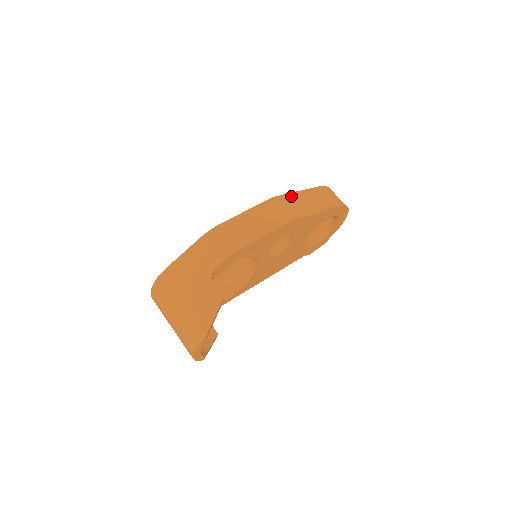
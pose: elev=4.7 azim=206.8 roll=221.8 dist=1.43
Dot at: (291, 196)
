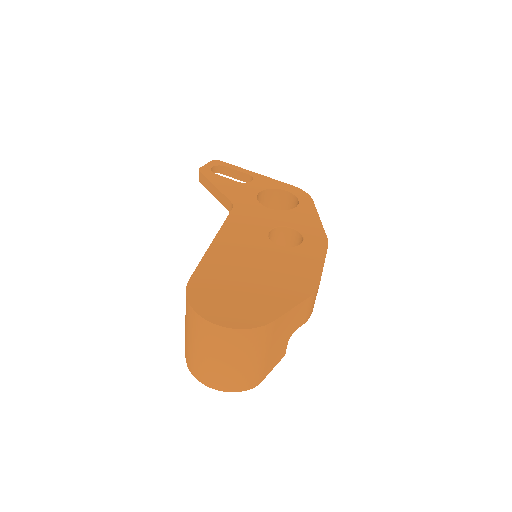
Dot at: occluded
